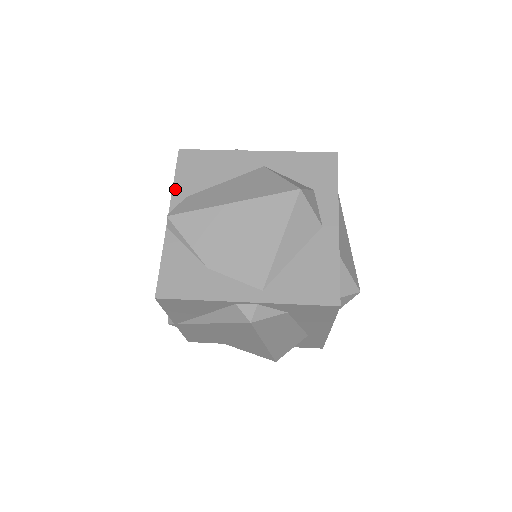
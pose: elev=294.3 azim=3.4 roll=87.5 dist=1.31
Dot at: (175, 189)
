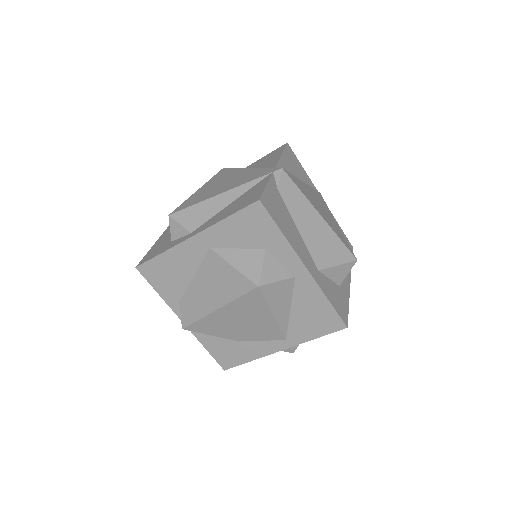
Dot at: (166, 300)
